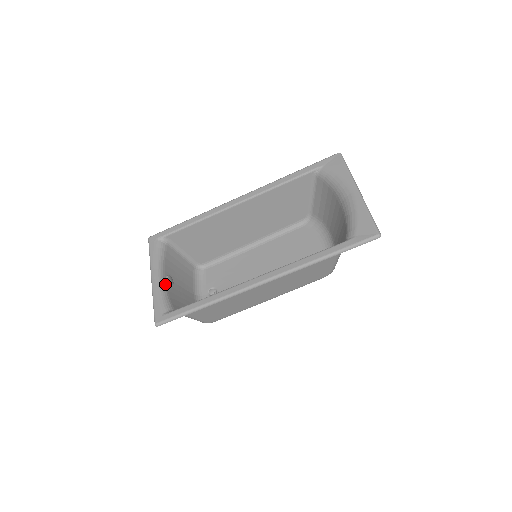
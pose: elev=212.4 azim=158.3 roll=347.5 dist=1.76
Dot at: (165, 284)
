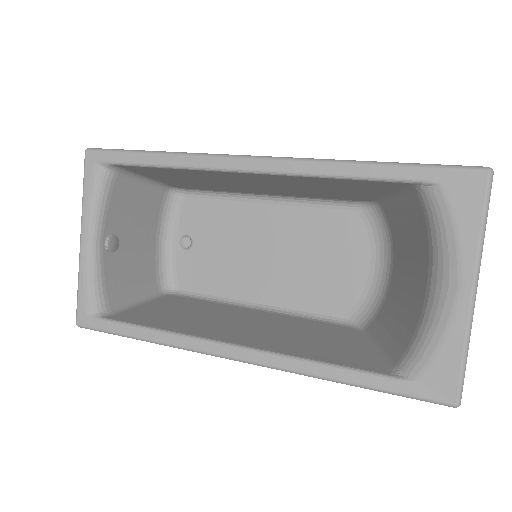
Dot at: (101, 256)
